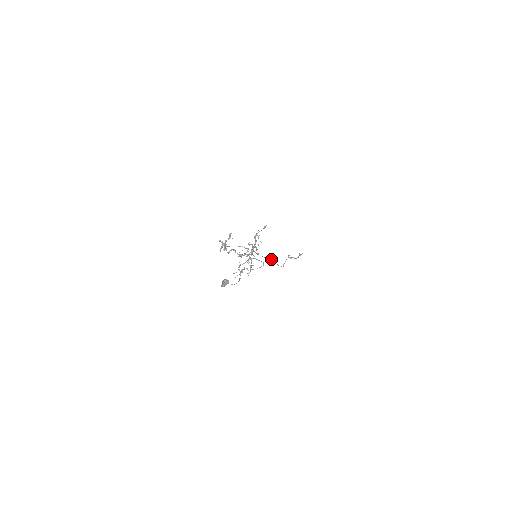
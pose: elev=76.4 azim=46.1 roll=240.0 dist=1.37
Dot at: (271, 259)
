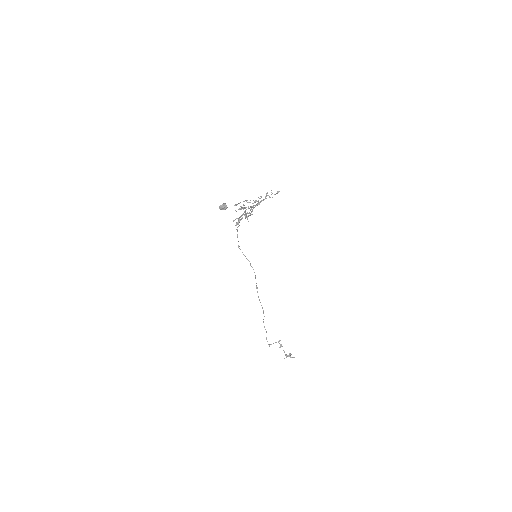
Dot at: (264, 316)
